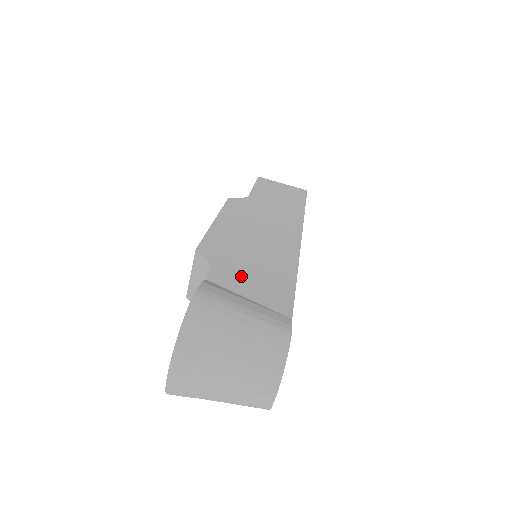
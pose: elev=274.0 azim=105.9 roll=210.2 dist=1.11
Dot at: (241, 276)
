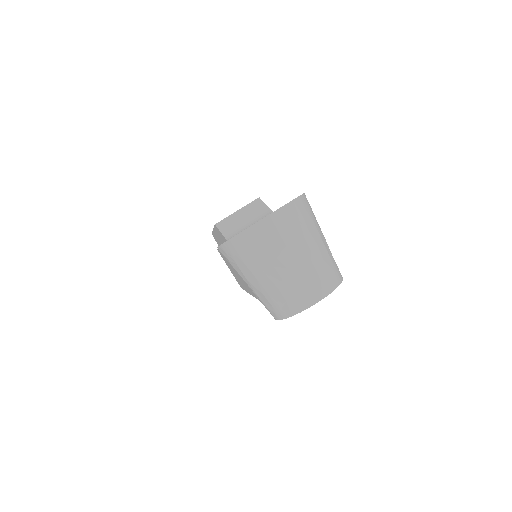
Dot at: occluded
